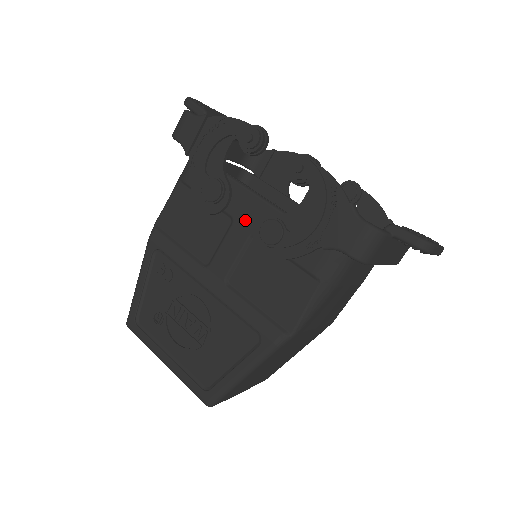
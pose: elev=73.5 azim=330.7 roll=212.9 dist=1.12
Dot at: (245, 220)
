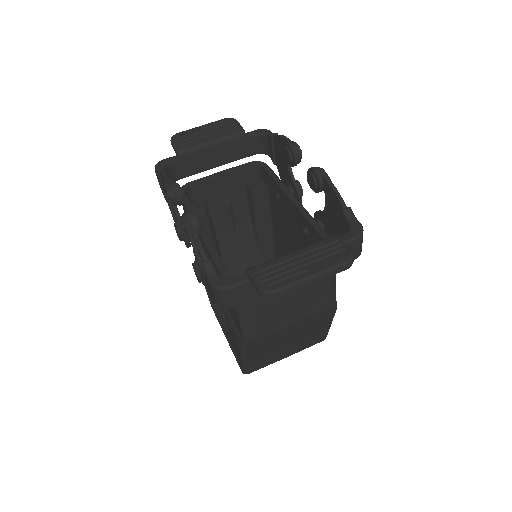
Dot at: (204, 250)
